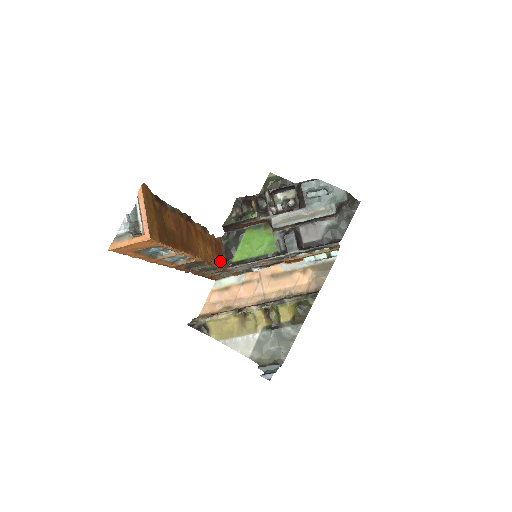
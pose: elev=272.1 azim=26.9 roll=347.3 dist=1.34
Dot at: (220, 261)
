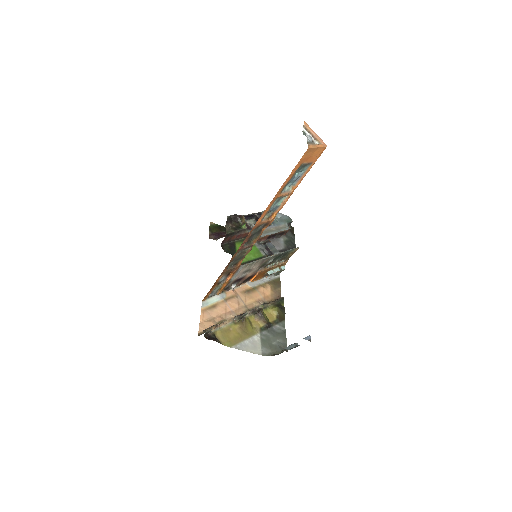
Dot at: occluded
